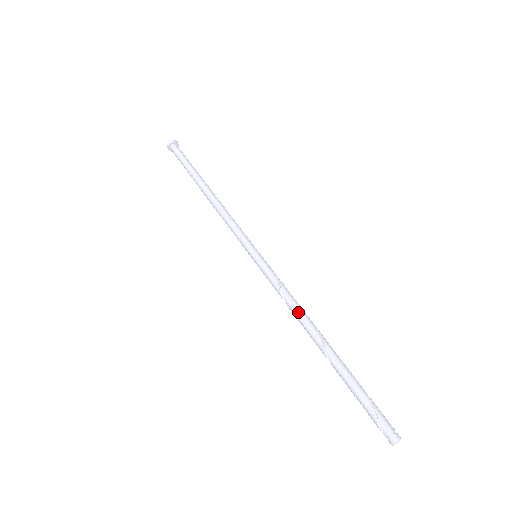
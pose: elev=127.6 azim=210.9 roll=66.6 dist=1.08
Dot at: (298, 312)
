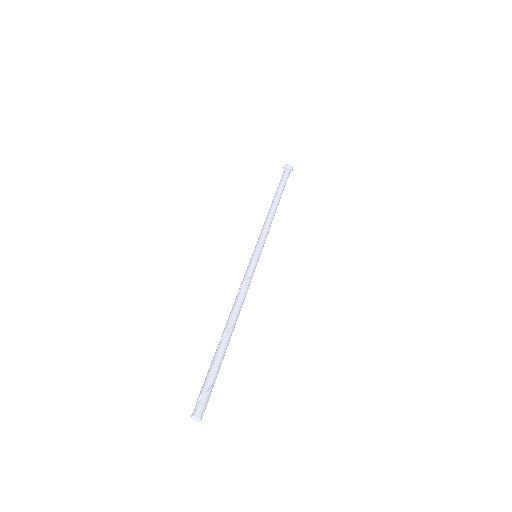
Dot at: (239, 301)
